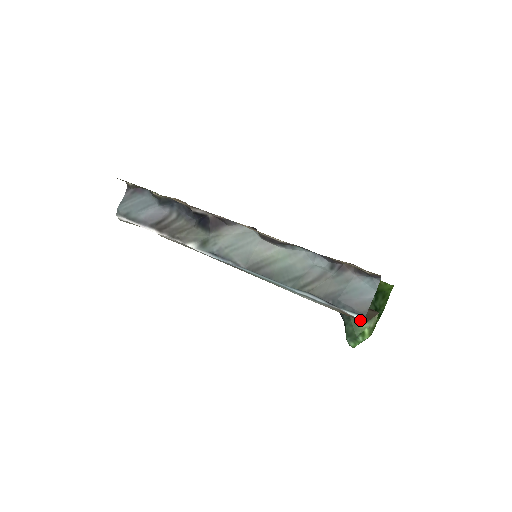
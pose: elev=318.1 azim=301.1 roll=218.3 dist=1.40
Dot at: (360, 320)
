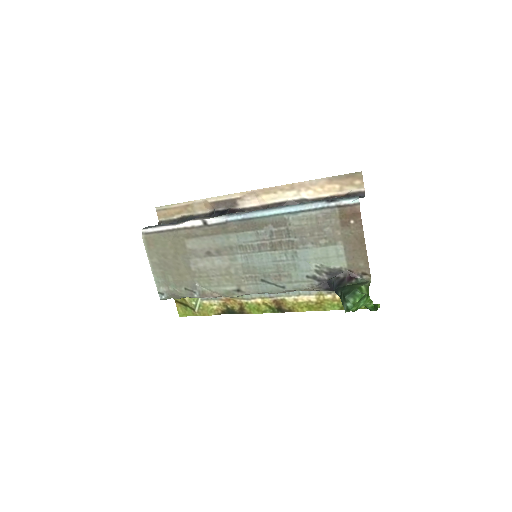
Dot at: (355, 211)
